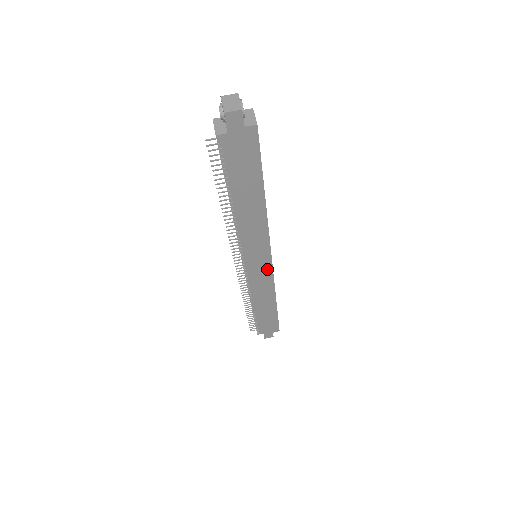
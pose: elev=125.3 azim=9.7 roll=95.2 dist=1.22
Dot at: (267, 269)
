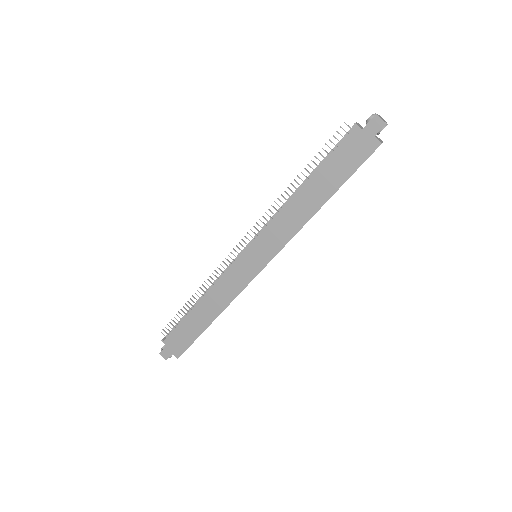
Dot at: (251, 274)
